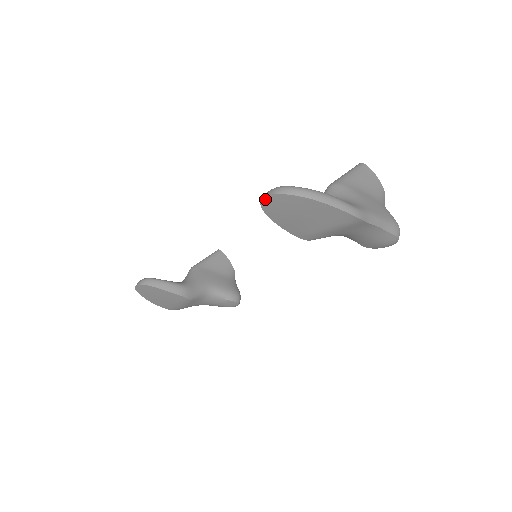
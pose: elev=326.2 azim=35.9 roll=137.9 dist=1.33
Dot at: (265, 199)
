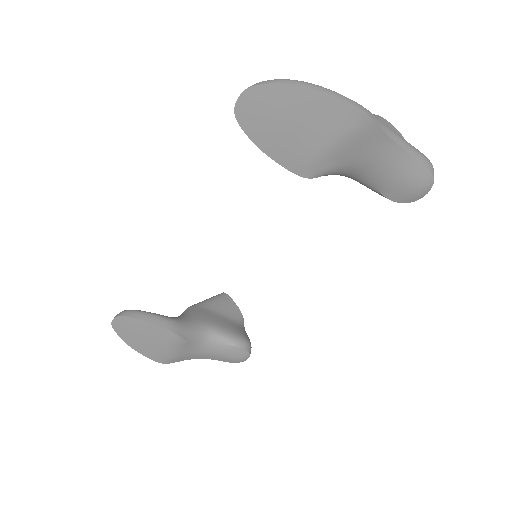
Dot at: (239, 102)
